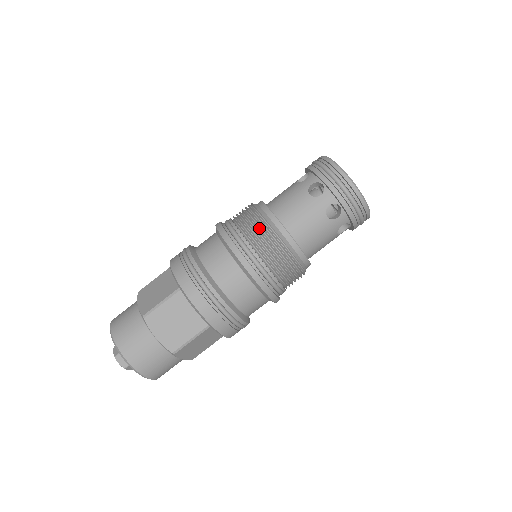
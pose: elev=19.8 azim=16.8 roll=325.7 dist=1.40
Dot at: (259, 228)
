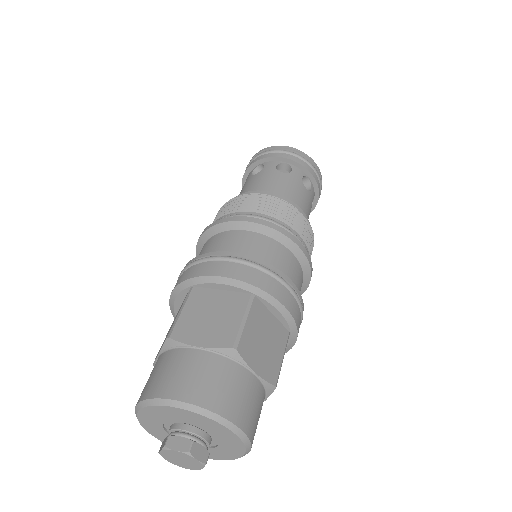
Dot at: (231, 204)
